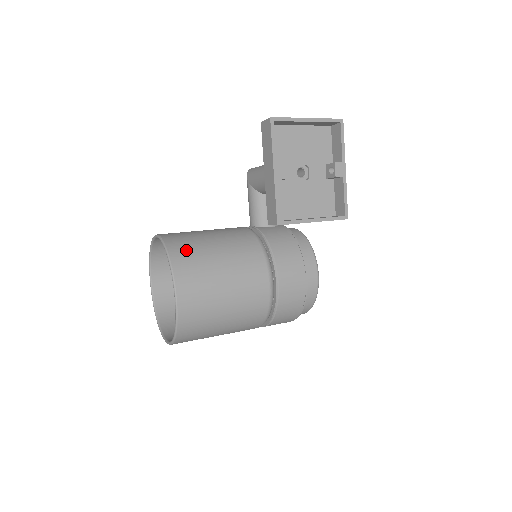
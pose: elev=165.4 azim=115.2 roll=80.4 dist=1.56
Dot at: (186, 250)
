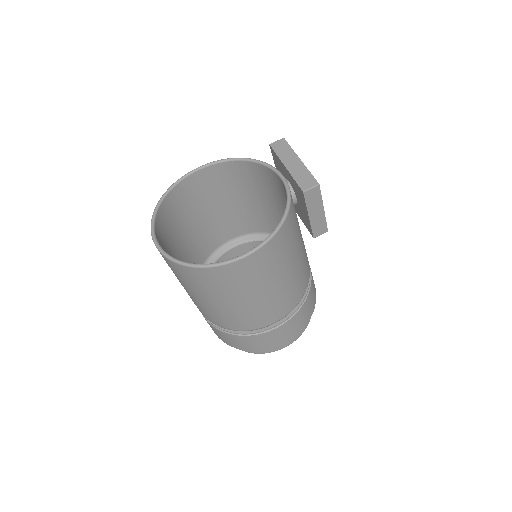
Dot at: (252, 173)
